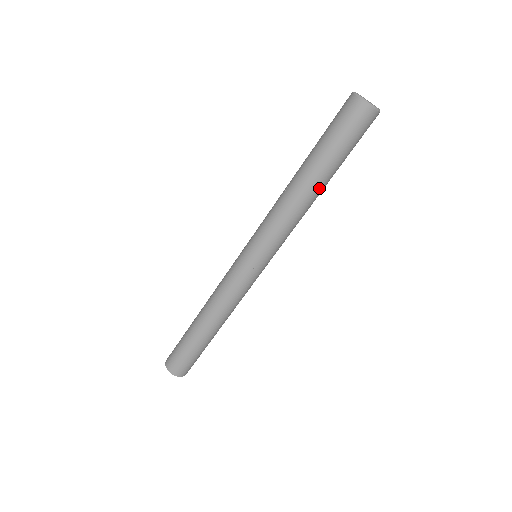
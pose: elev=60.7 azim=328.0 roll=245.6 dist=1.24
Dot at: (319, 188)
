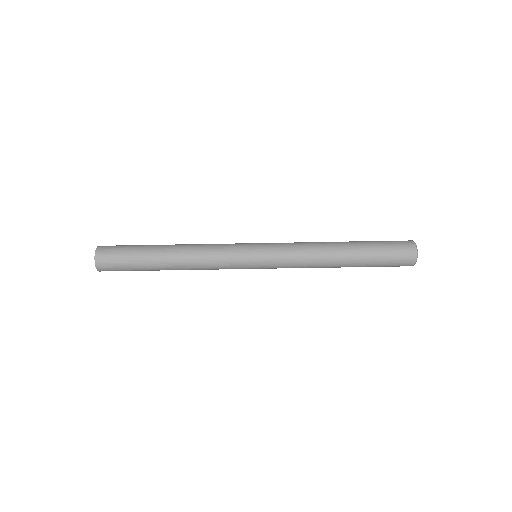
Dot at: (343, 264)
